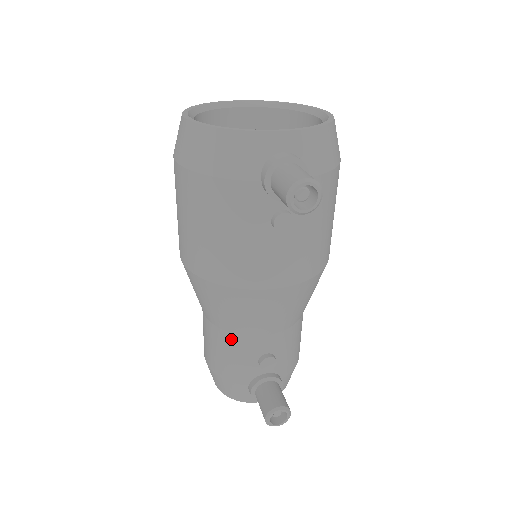
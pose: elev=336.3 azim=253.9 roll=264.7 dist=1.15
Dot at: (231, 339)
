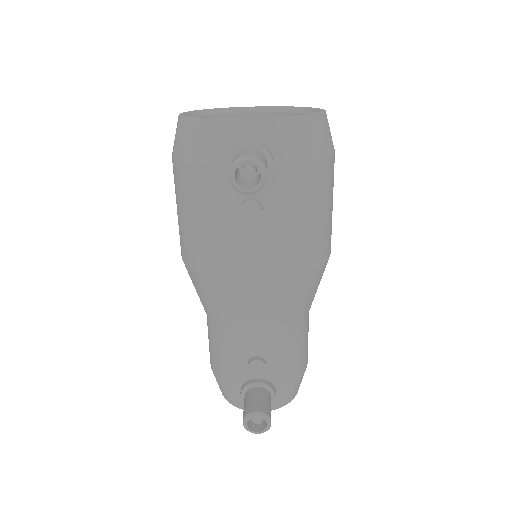
Dot at: (222, 336)
